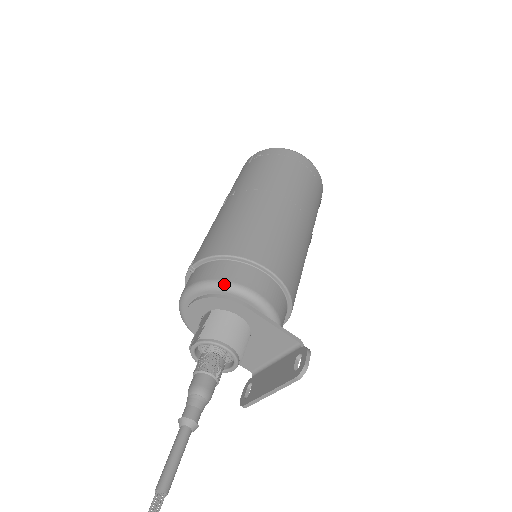
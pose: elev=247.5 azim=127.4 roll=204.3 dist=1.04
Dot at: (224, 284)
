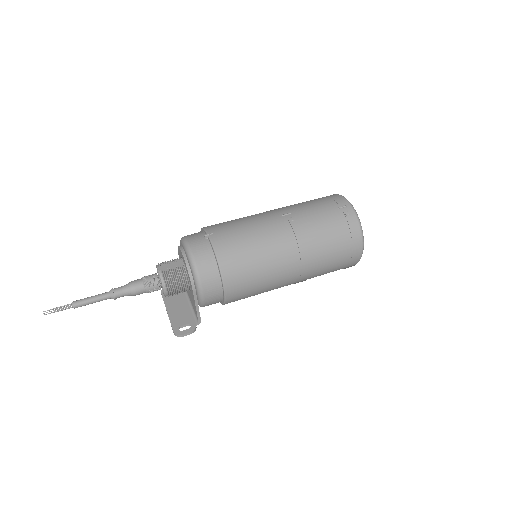
Dot at: (196, 274)
